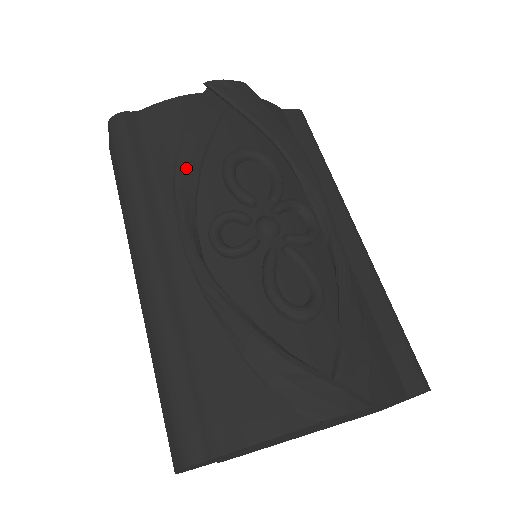
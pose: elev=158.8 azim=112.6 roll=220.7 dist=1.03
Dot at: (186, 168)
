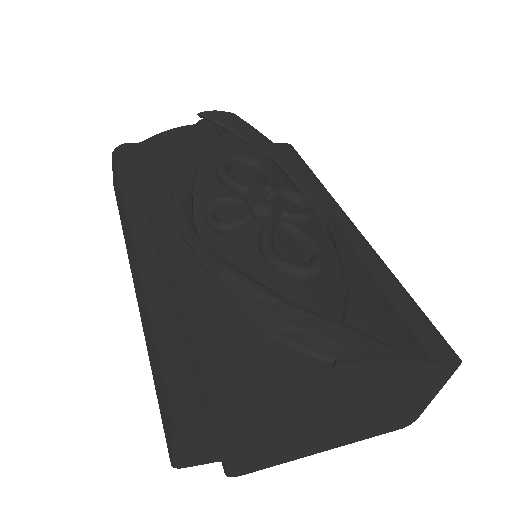
Dot at: (182, 170)
